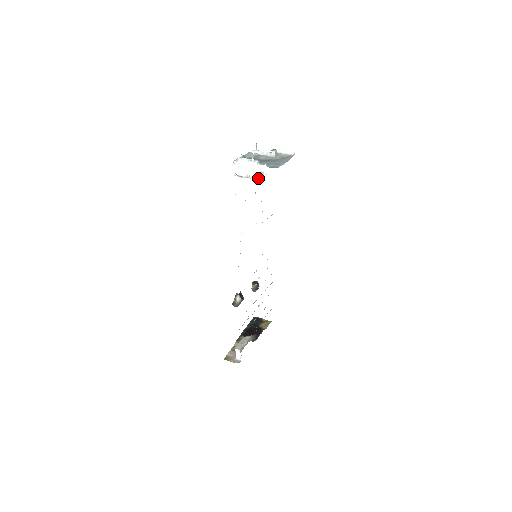
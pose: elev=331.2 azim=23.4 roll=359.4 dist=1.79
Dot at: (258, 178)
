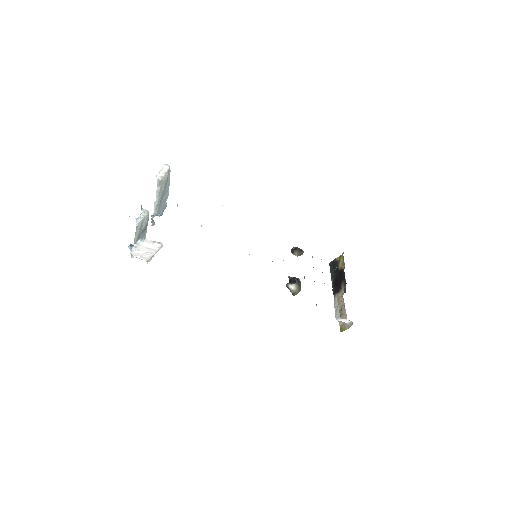
Dot at: (158, 248)
